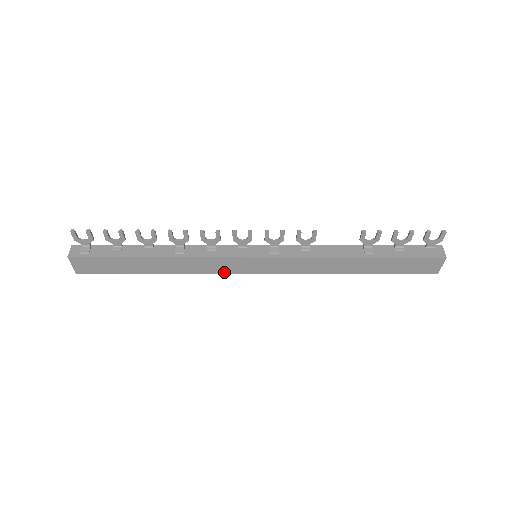
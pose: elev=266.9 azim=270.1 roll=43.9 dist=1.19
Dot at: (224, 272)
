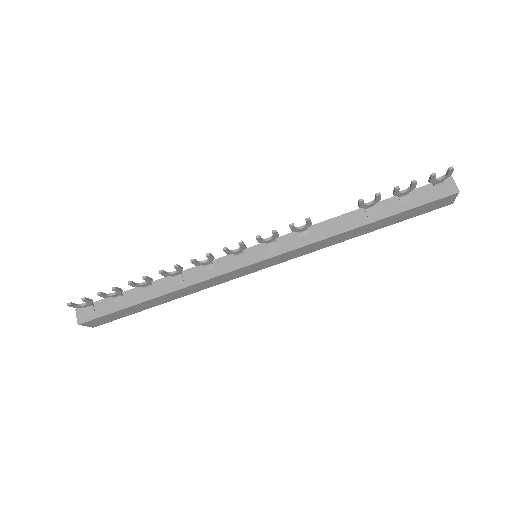
Dot at: (230, 279)
